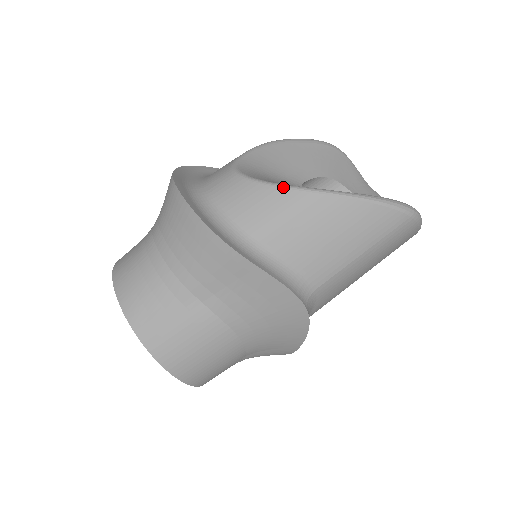
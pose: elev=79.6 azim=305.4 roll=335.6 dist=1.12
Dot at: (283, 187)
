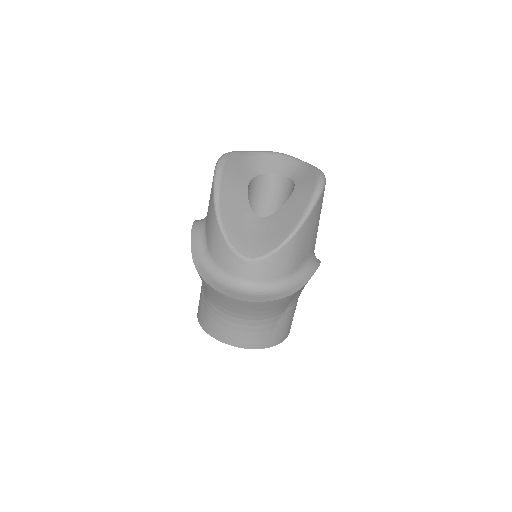
Dot at: (284, 246)
